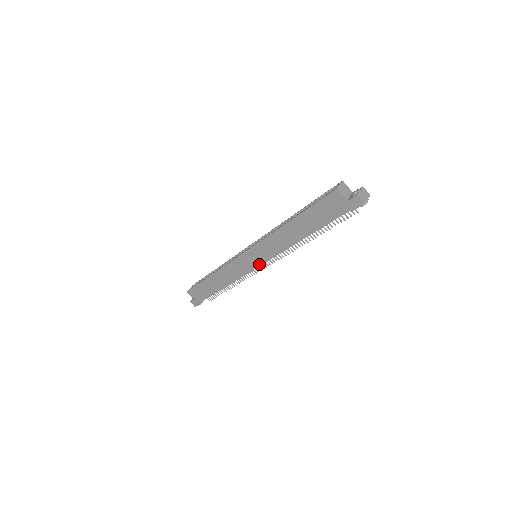
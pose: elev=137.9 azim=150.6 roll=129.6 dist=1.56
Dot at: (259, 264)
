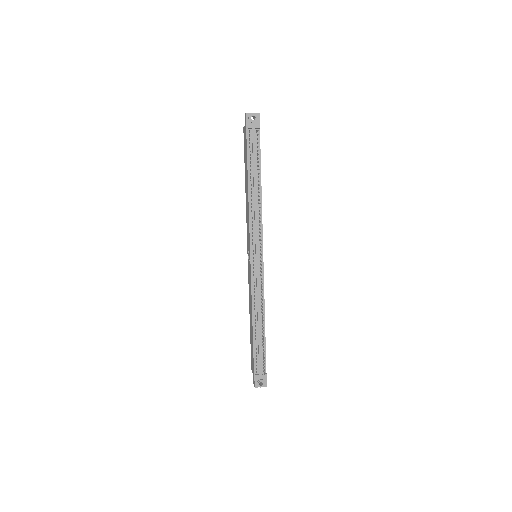
Dot at: (250, 254)
